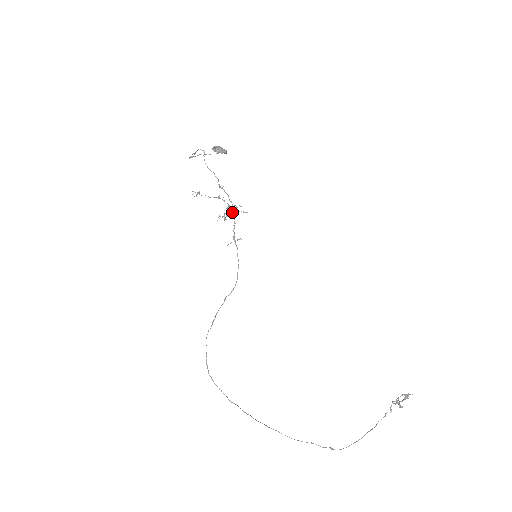
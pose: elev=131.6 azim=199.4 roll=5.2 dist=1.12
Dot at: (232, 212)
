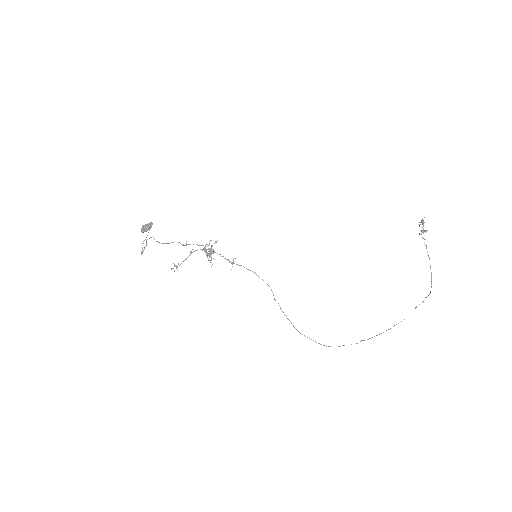
Dot at: (211, 250)
